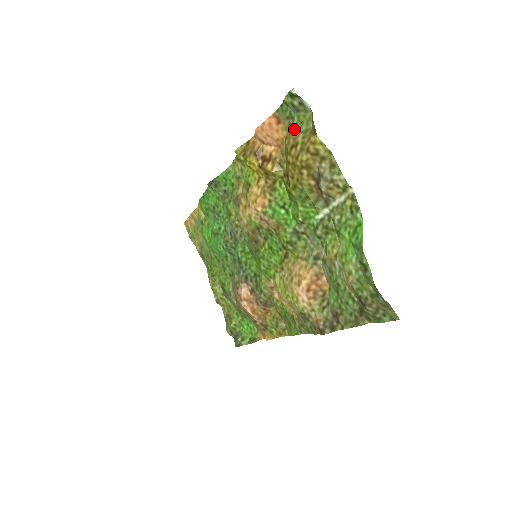
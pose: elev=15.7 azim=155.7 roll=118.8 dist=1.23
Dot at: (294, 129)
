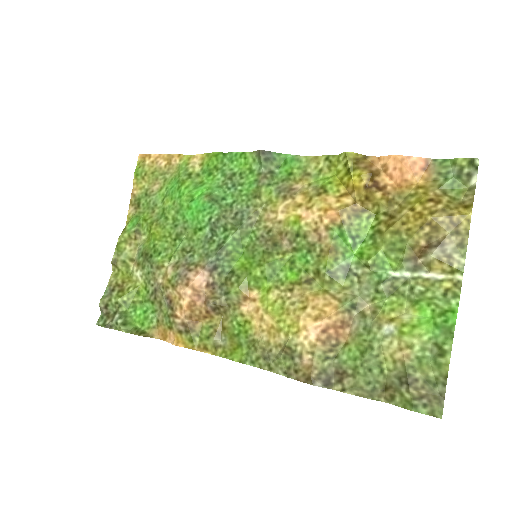
Dot at: (441, 187)
